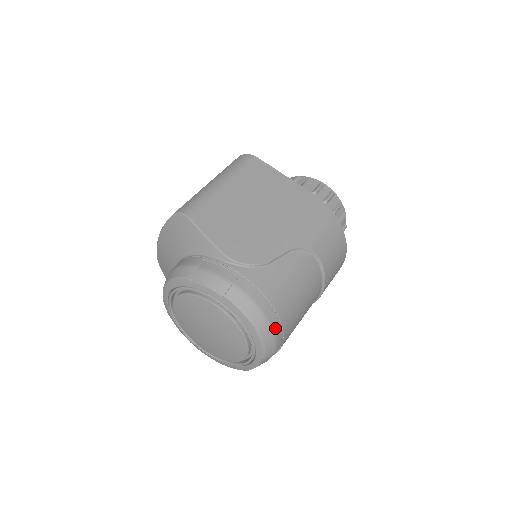
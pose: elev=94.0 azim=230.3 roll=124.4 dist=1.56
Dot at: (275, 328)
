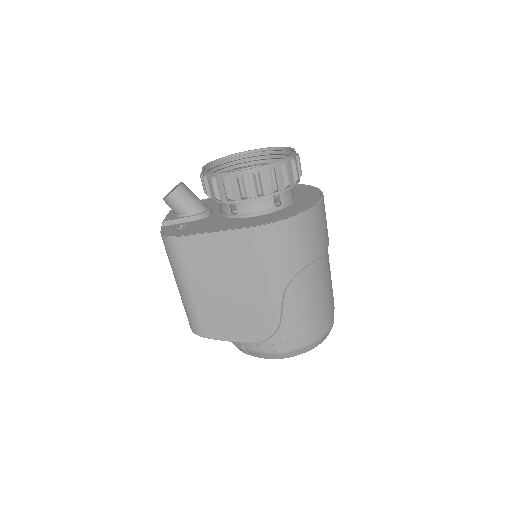
Dot at: (322, 334)
